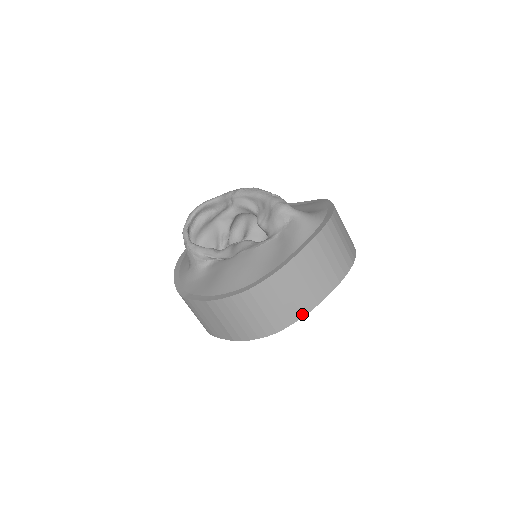
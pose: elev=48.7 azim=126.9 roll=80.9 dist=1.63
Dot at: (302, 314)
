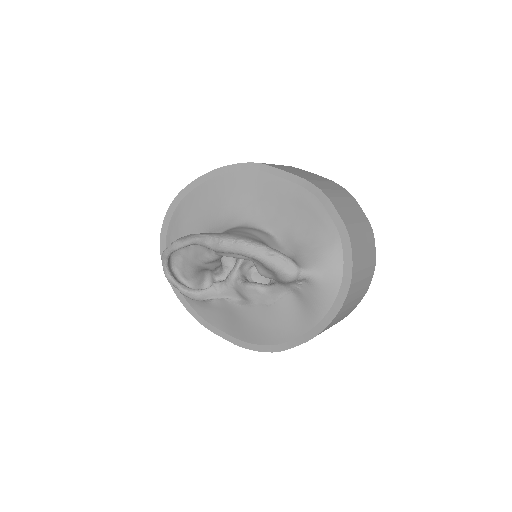
Dot at: occluded
